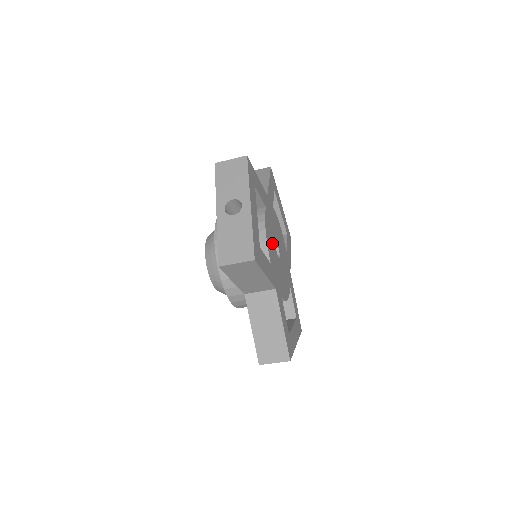
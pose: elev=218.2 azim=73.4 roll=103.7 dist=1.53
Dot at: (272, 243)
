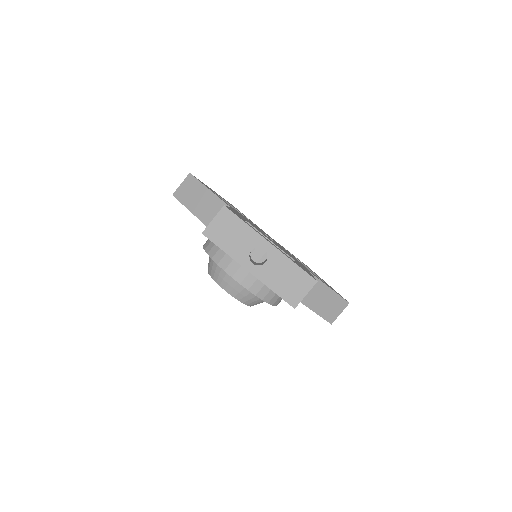
Dot at: occluded
